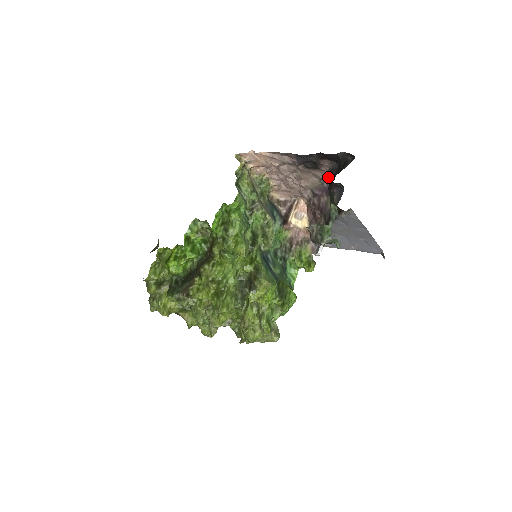
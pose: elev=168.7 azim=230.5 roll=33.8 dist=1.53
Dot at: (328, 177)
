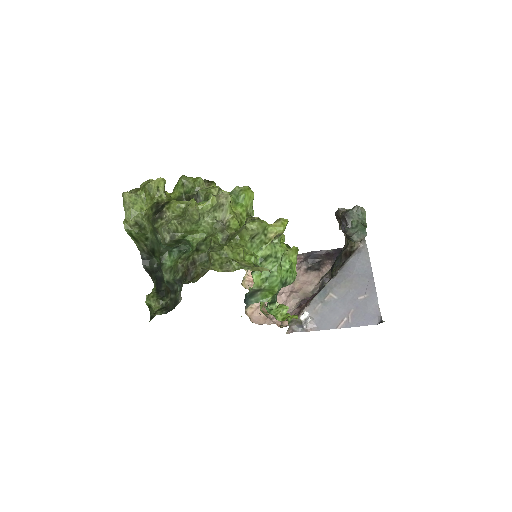
Dot at: (330, 269)
